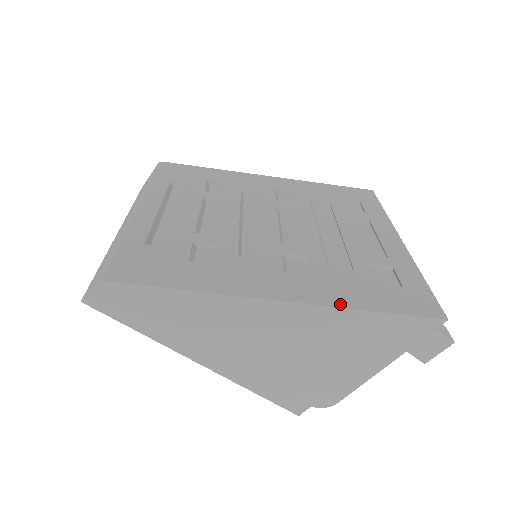
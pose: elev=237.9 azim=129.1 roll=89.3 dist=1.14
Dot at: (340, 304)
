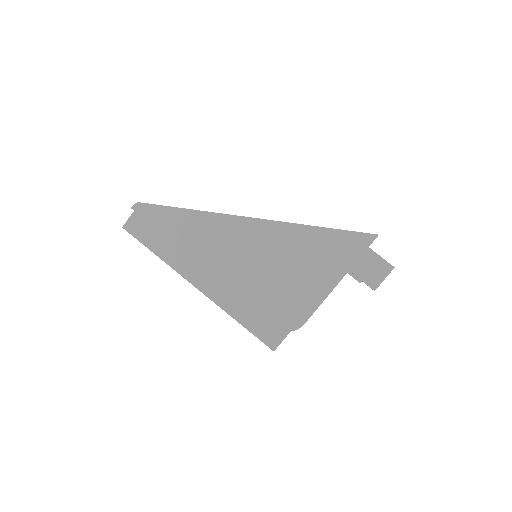
Dot at: (296, 224)
